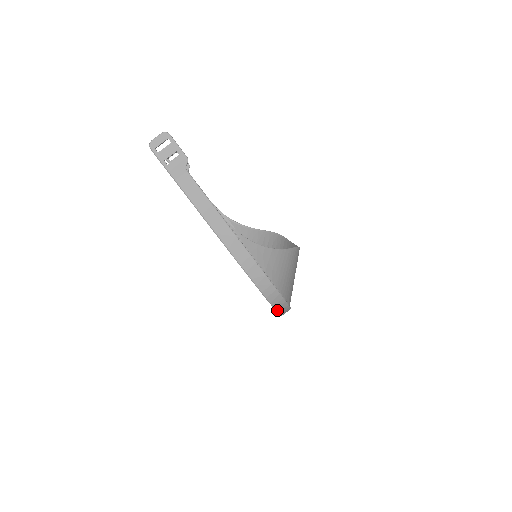
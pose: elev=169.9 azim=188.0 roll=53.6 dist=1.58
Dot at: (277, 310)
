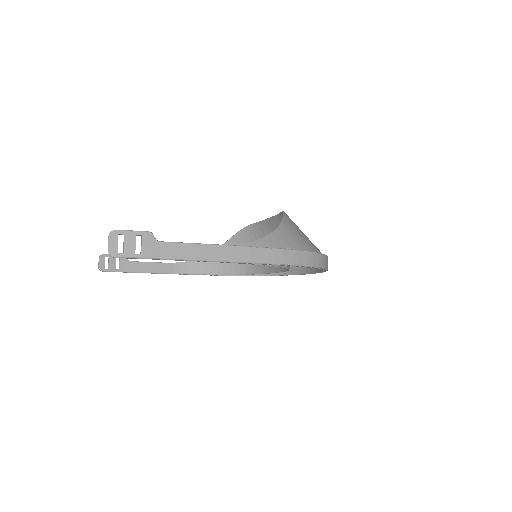
Dot at: (325, 268)
